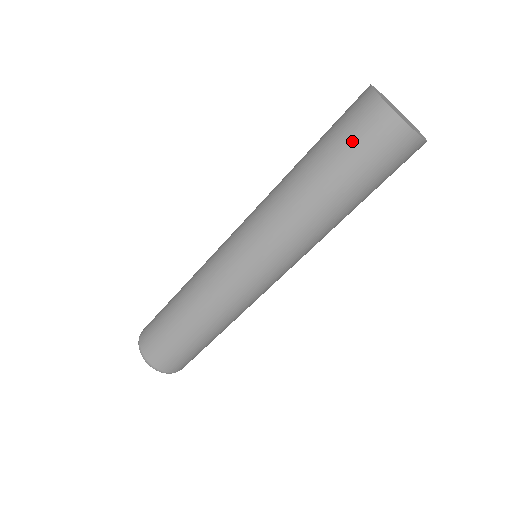
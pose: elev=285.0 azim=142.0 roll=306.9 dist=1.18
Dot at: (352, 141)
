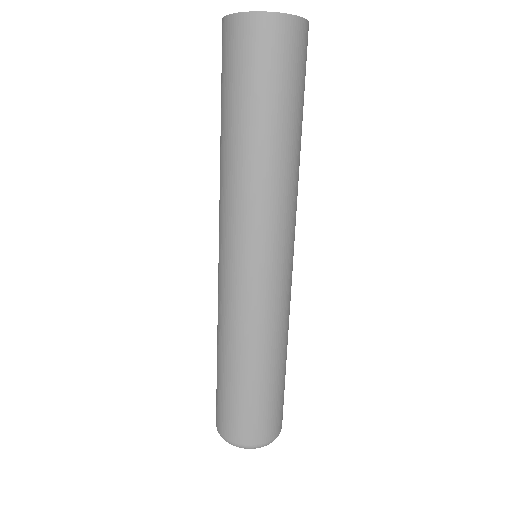
Dot at: (241, 69)
